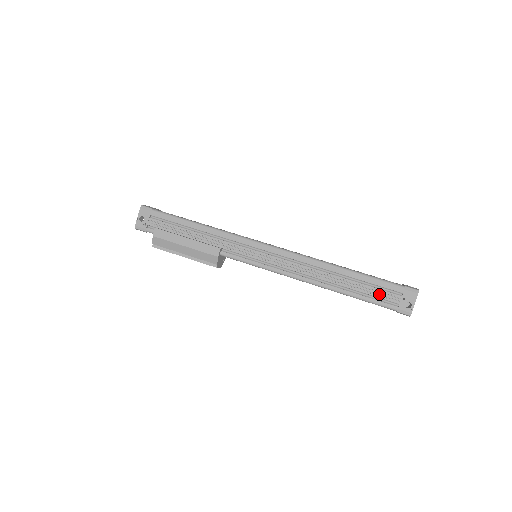
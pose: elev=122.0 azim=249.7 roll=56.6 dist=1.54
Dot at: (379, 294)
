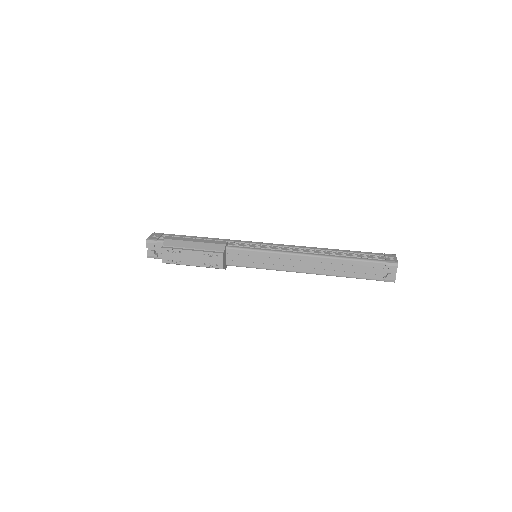
Dot at: (367, 256)
